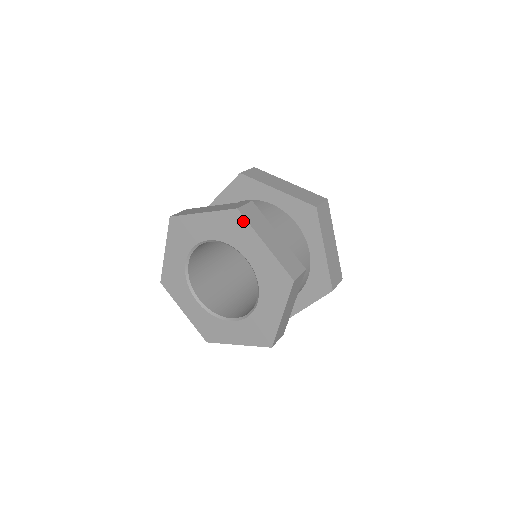
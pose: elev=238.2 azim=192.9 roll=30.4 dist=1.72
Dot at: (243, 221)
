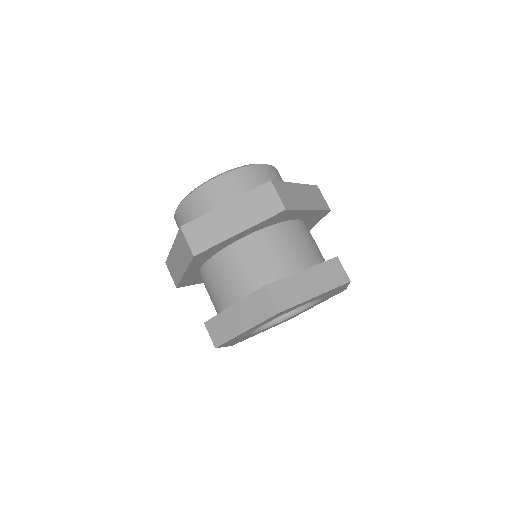
Dot at: occluded
